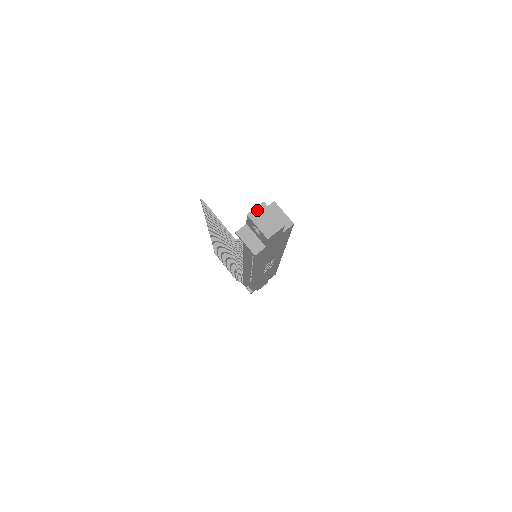
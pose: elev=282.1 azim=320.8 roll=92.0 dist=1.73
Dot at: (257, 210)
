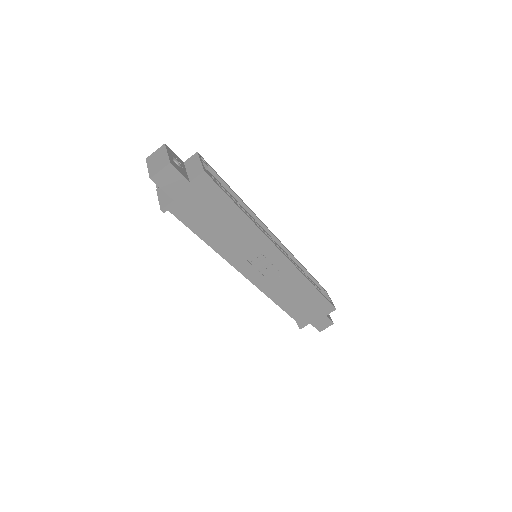
Dot at: (155, 153)
